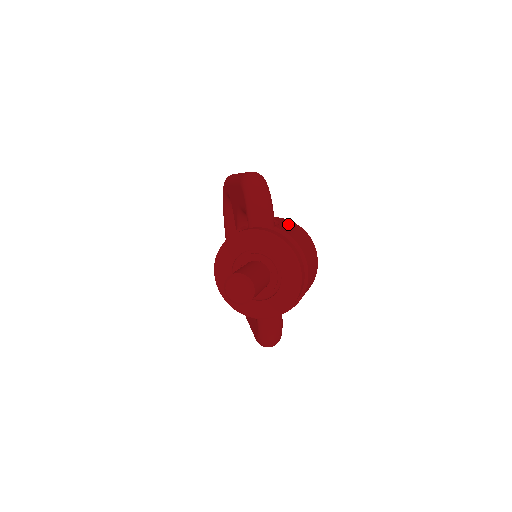
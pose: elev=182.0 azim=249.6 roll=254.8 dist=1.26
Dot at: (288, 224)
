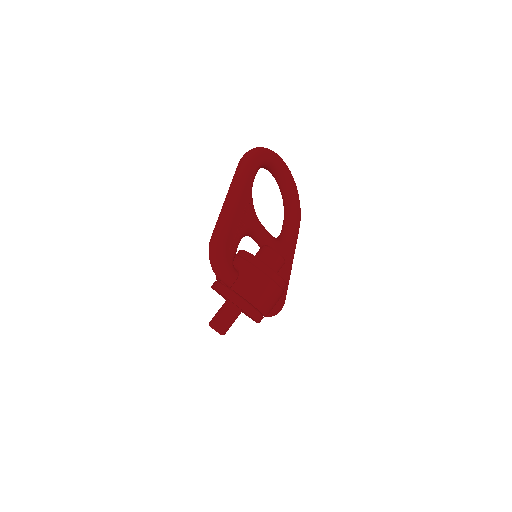
Dot at: (246, 274)
